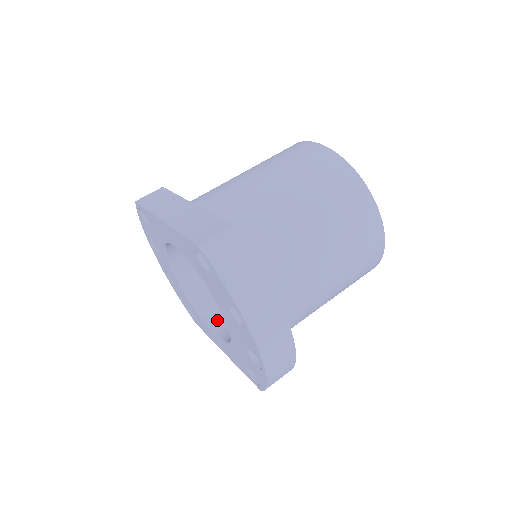
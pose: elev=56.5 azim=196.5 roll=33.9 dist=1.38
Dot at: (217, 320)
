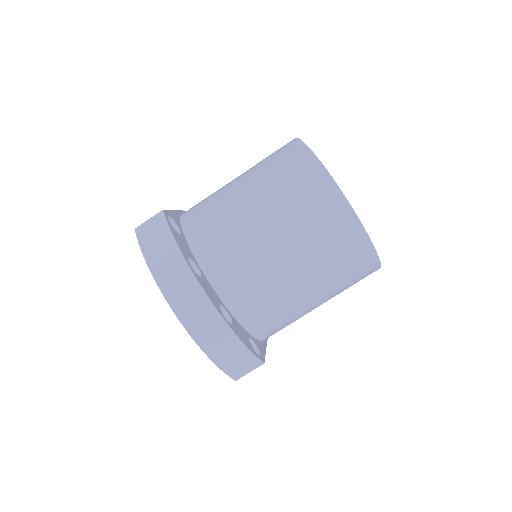
Dot at: occluded
